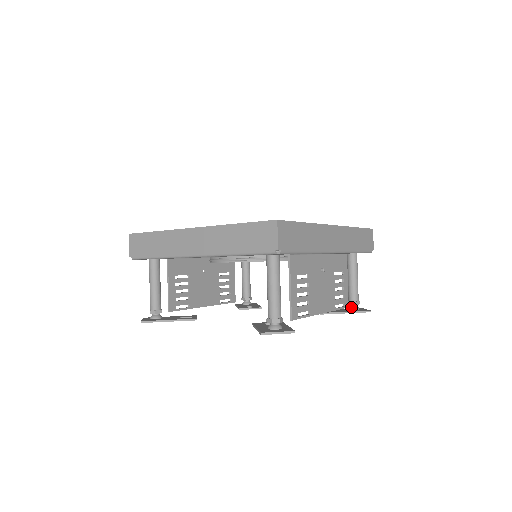
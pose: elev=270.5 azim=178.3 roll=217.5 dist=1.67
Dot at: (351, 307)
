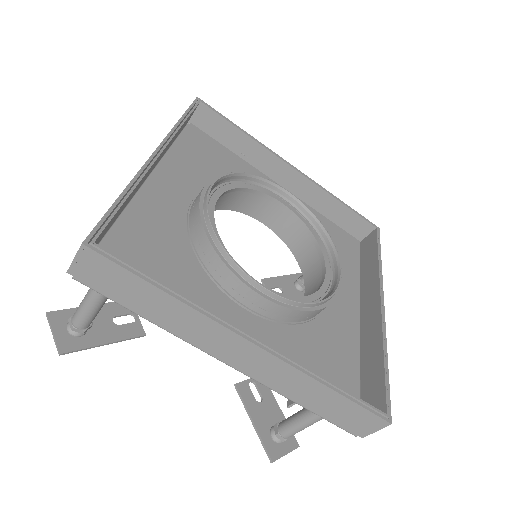
Dot at: (300, 288)
